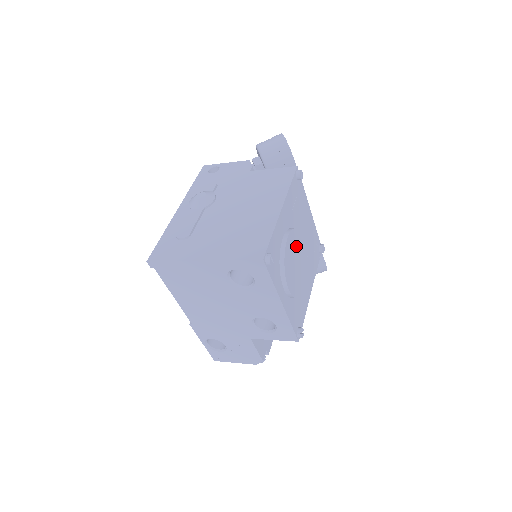
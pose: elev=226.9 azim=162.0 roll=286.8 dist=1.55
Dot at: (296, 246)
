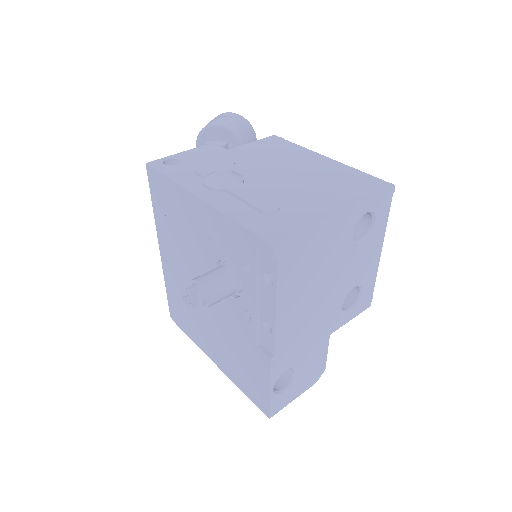
Dot at: occluded
